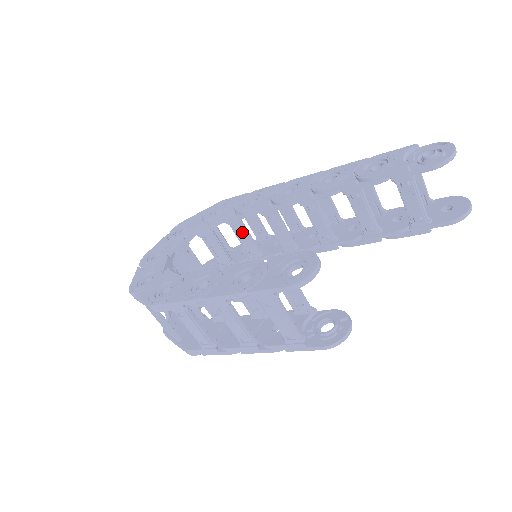
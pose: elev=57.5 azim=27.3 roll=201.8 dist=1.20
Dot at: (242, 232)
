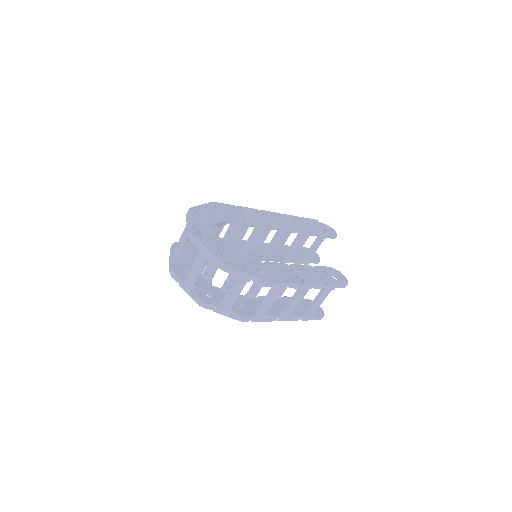
Dot at: (234, 234)
